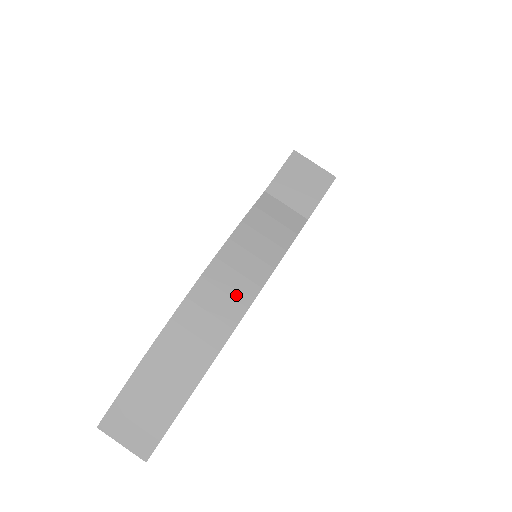
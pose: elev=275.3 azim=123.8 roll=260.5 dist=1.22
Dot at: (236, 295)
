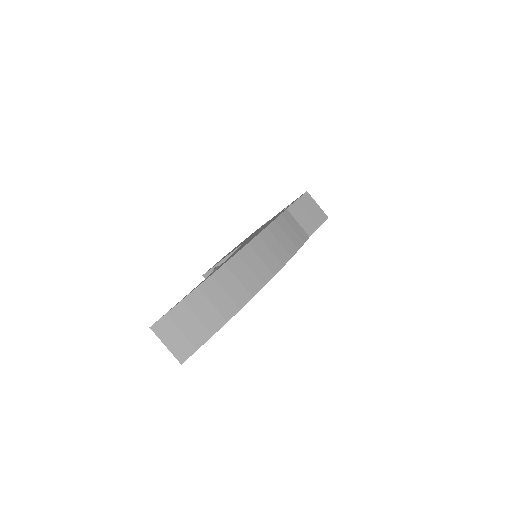
Dot at: (268, 264)
